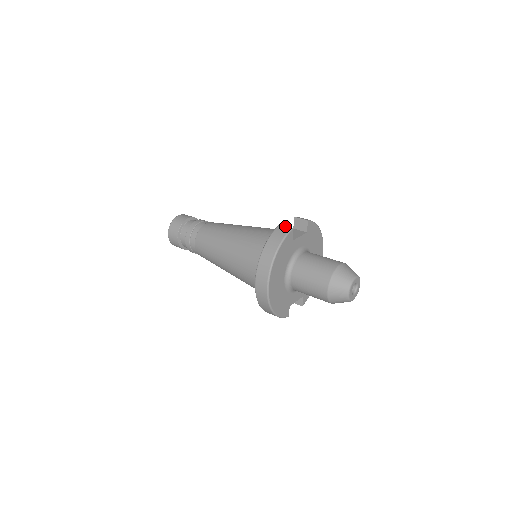
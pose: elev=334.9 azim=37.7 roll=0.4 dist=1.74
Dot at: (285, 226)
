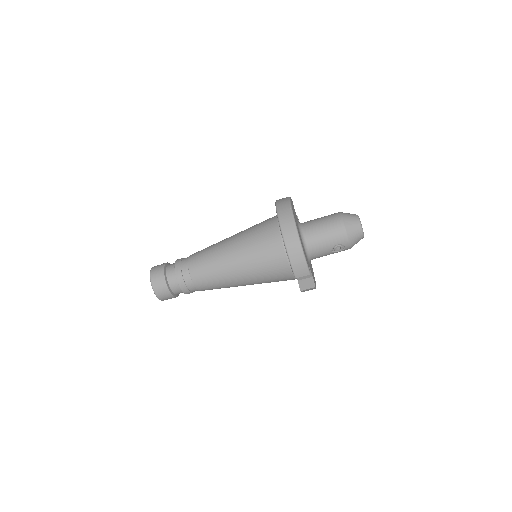
Dot at: occluded
